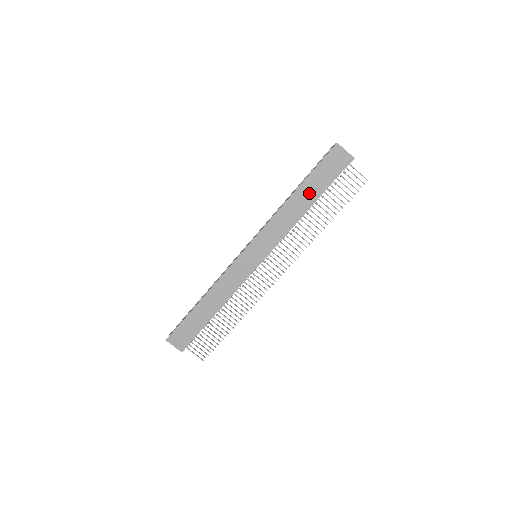
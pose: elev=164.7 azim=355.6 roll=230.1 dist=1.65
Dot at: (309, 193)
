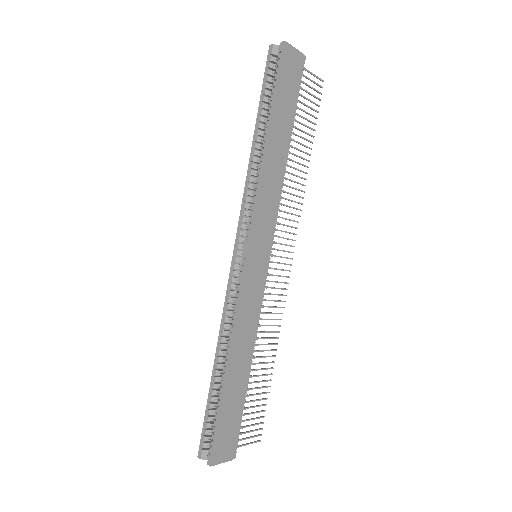
Dot at: (282, 129)
